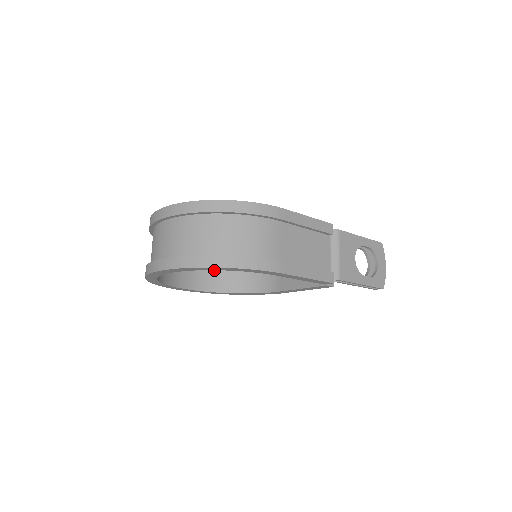
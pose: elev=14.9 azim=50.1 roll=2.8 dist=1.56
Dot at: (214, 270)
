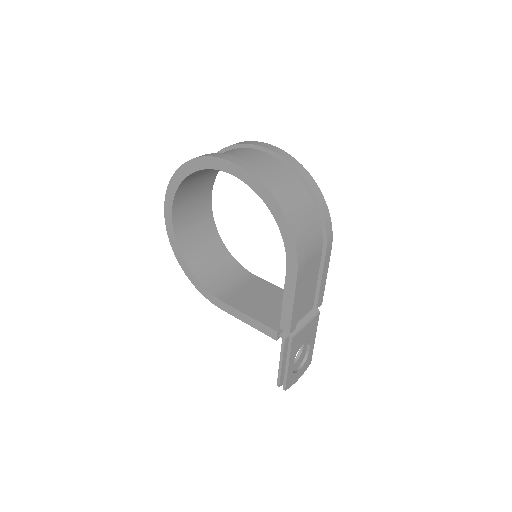
Dot at: (194, 233)
